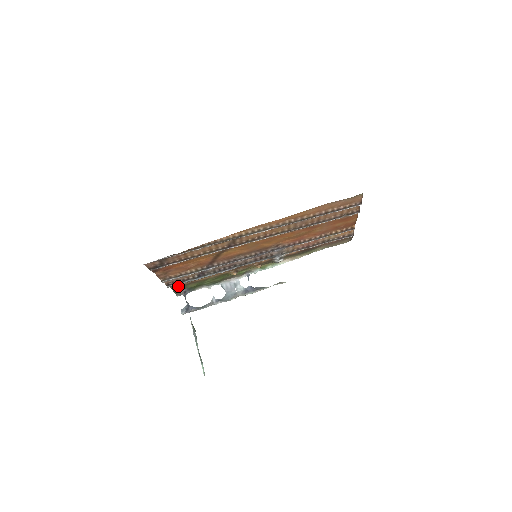
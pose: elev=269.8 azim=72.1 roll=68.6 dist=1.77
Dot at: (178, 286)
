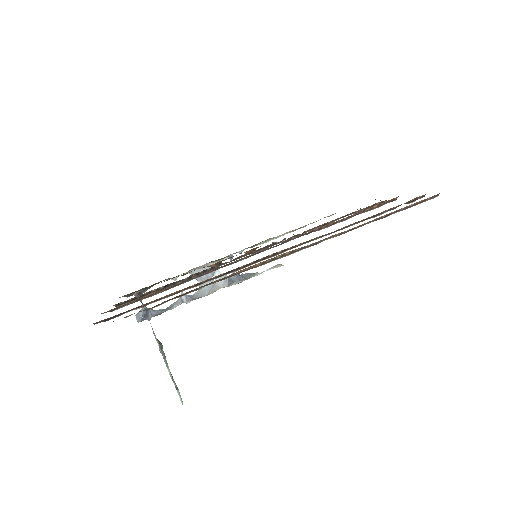
Dot at: (130, 293)
